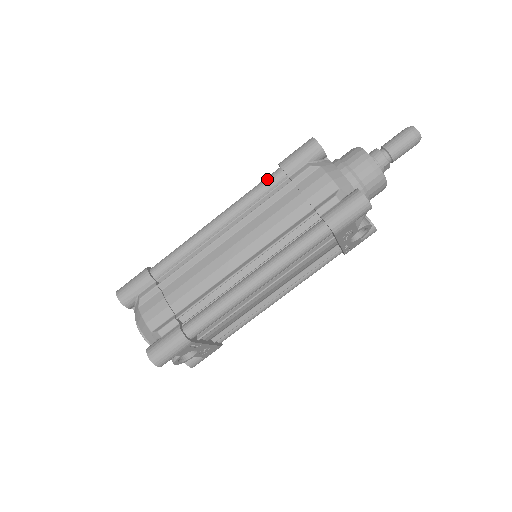
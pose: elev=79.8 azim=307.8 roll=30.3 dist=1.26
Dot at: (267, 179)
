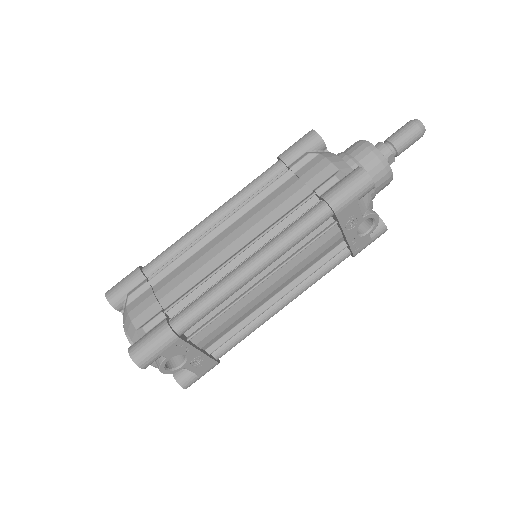
Dot at: (265, 171)
